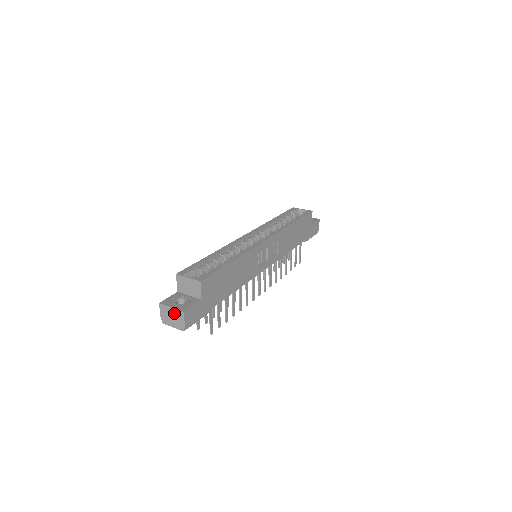
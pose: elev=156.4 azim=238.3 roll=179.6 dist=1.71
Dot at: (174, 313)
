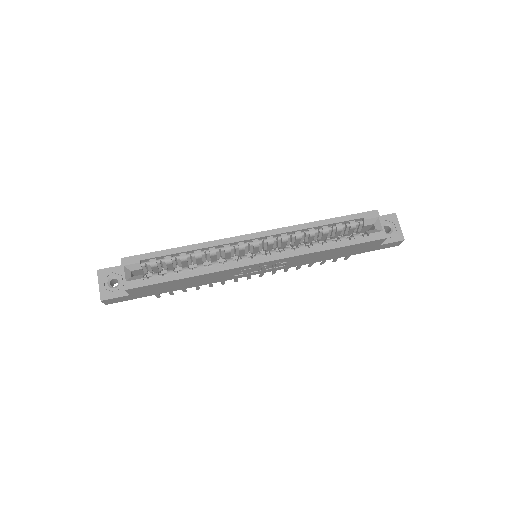
Dot at: (100, 290)
